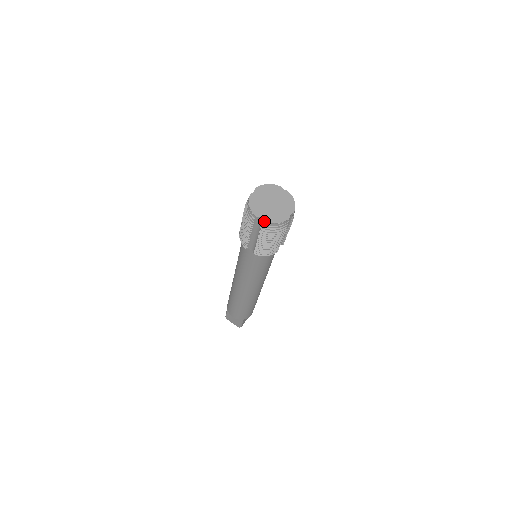
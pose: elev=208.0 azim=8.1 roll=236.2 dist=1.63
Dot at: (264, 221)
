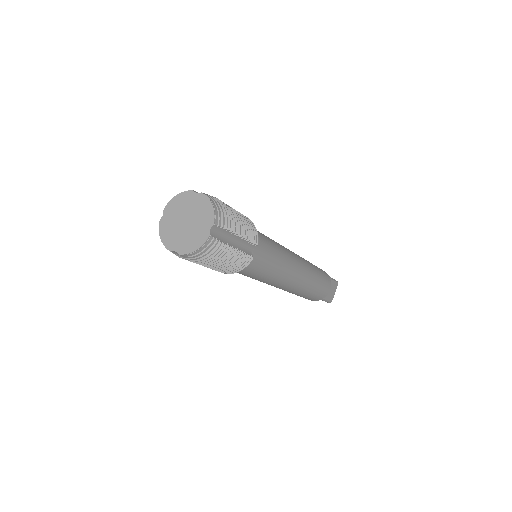
Dot at: (180, 254)
